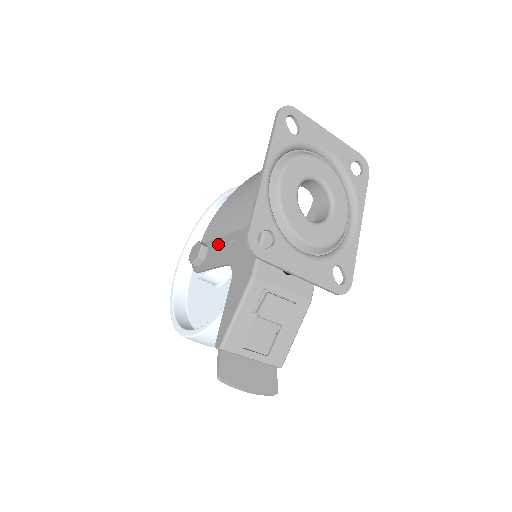
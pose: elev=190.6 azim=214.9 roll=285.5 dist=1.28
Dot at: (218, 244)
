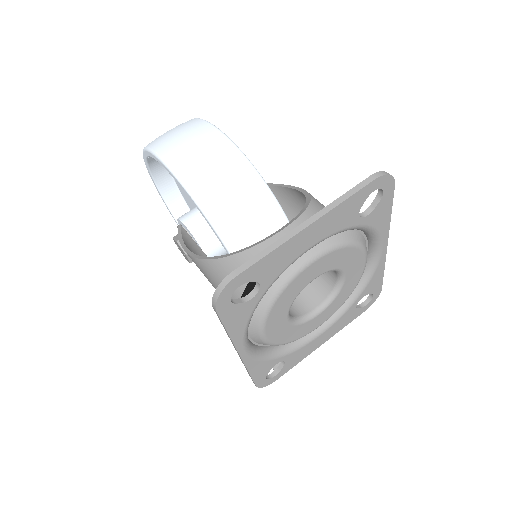
Dot at: occluded
